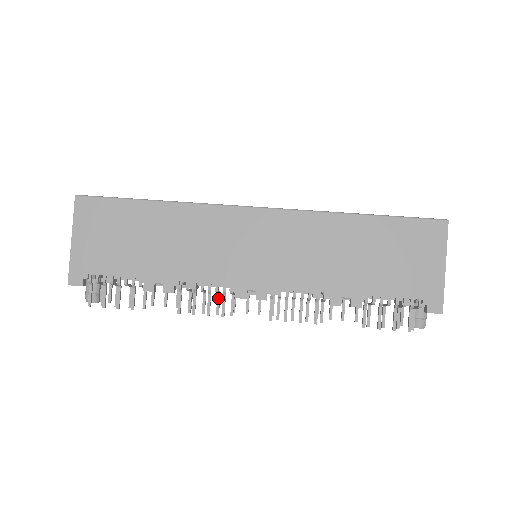
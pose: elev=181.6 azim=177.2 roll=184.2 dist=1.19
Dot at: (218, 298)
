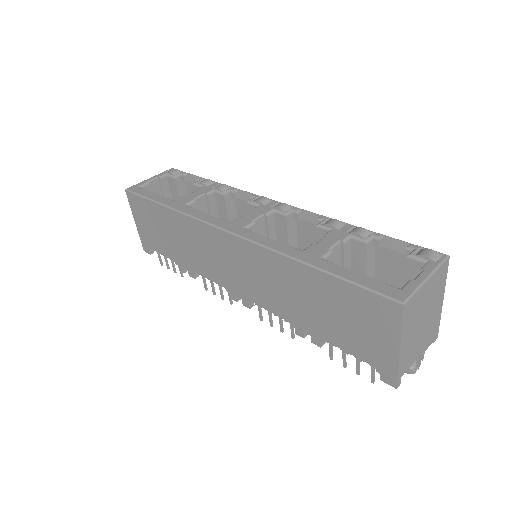
Dot at: occluded
